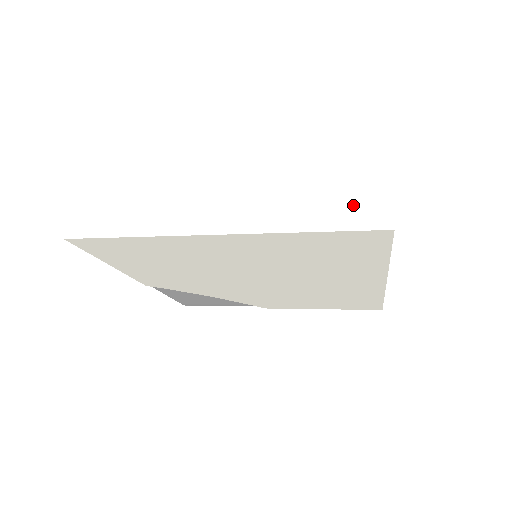
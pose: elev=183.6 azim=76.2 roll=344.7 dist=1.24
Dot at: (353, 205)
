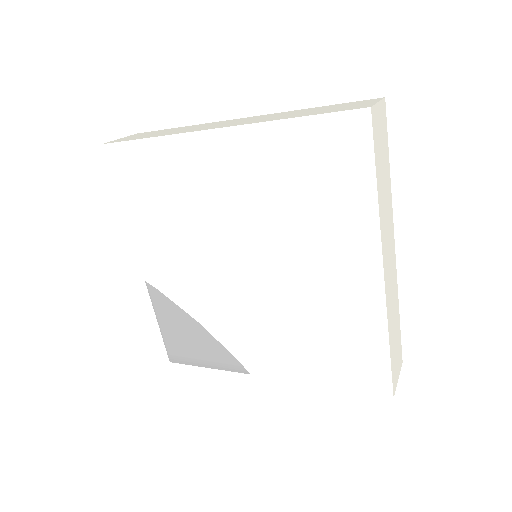
Dot at: (340, 108)
